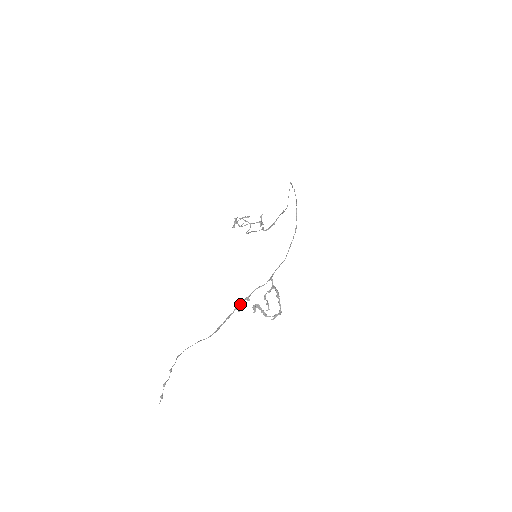
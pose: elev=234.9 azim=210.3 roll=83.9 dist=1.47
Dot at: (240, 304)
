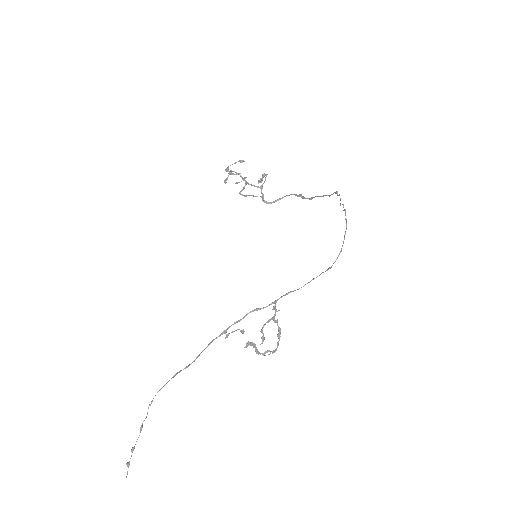
Dot at: occluded
